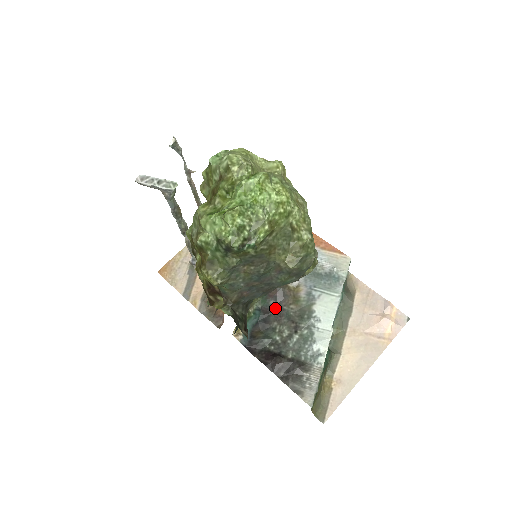
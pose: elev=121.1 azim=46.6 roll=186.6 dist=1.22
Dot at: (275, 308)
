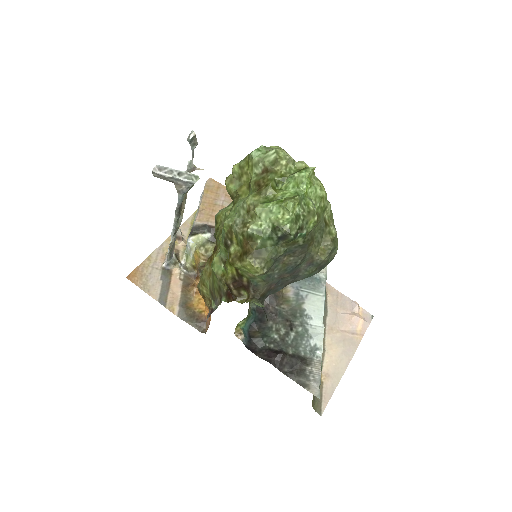
Dot at: (268, 308)
